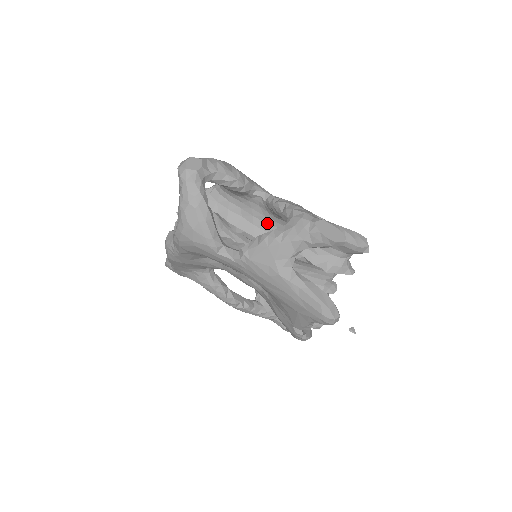
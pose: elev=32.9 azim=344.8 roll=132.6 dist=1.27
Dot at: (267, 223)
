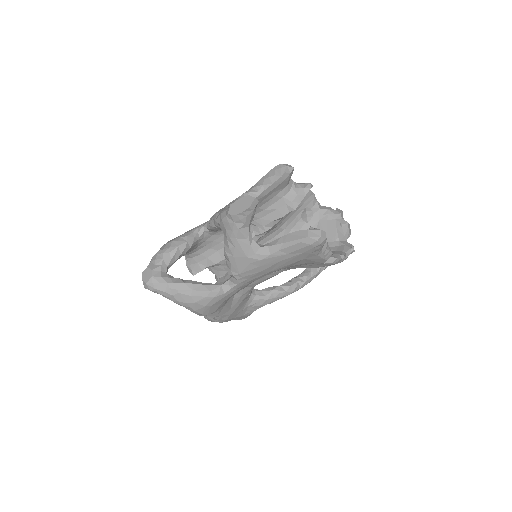
Dot at: occluded
